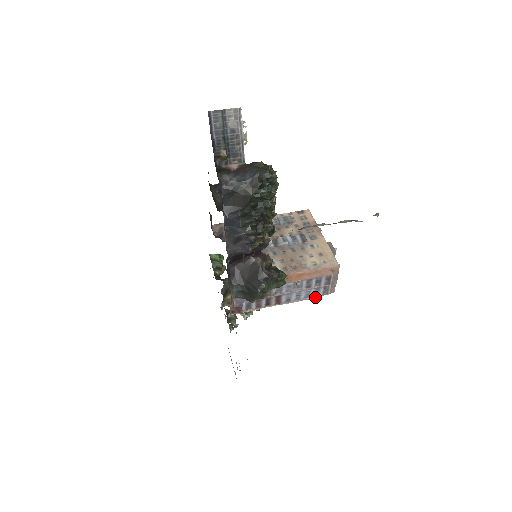
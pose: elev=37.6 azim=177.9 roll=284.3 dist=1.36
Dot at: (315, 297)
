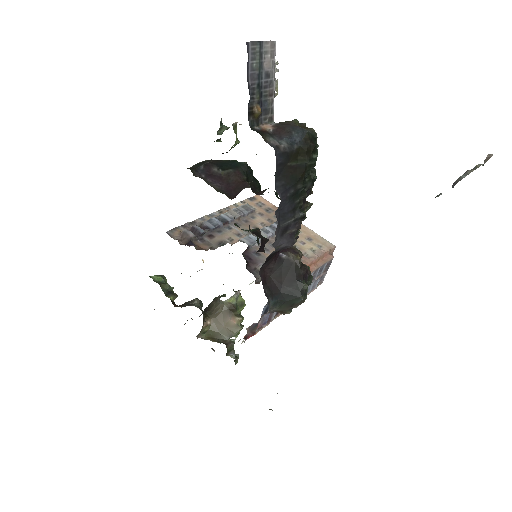
Dot at: (311, 291)
